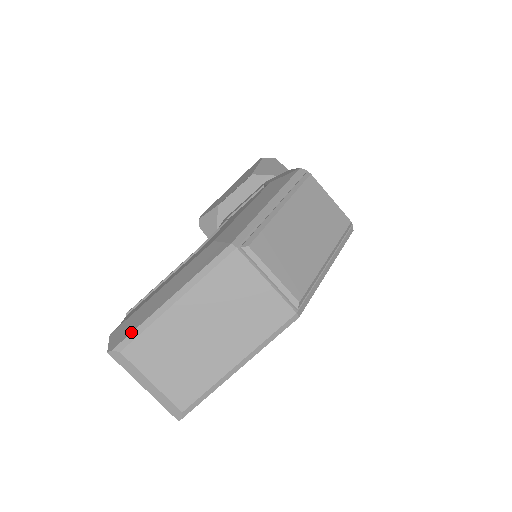
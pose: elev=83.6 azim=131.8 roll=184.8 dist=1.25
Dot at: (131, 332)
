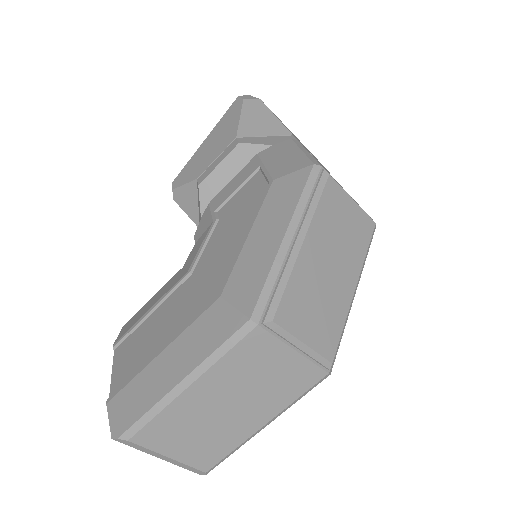
Dot at: (137, 420)
